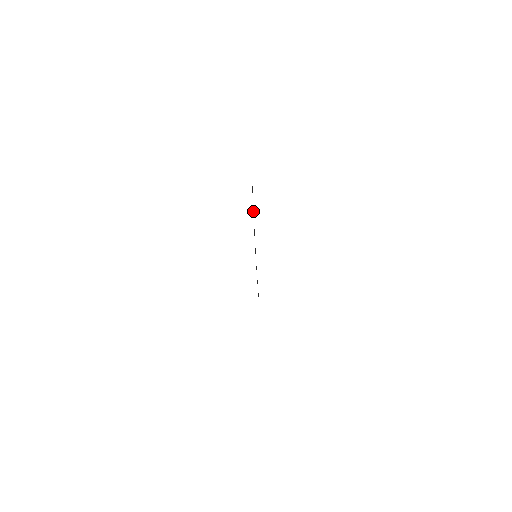
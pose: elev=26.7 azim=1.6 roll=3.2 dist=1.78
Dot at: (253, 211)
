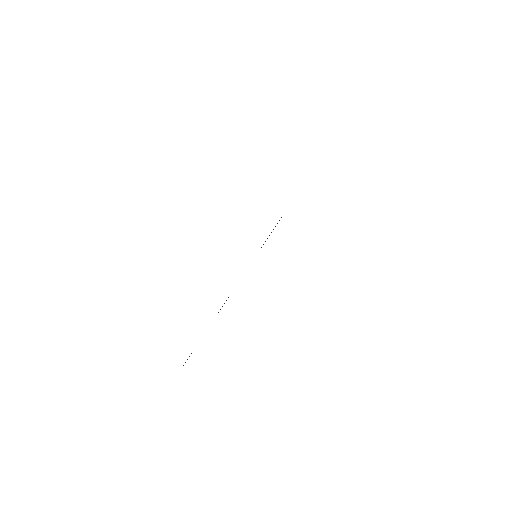
Dot at: occluded
